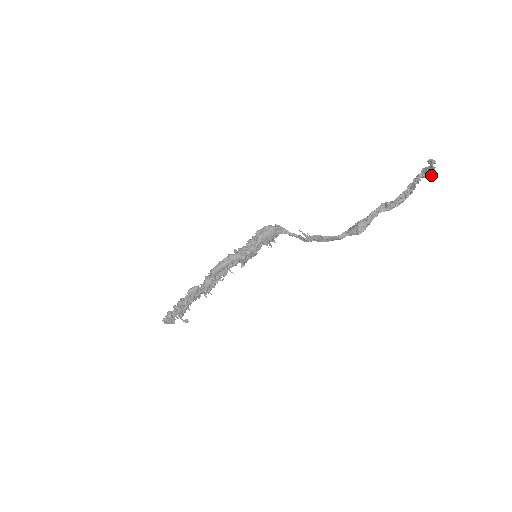
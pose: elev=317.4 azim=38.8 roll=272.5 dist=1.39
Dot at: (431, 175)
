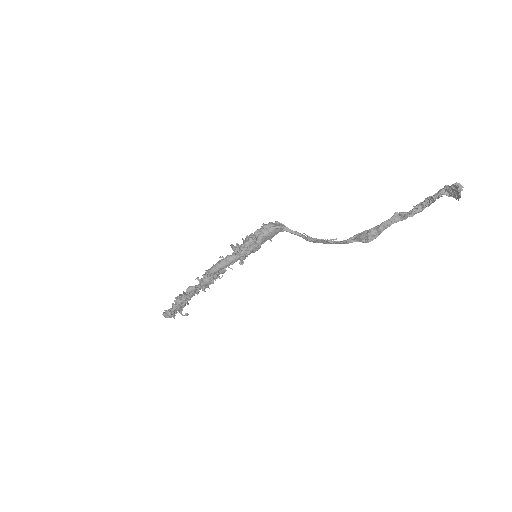
Dot at: (455, 196)
